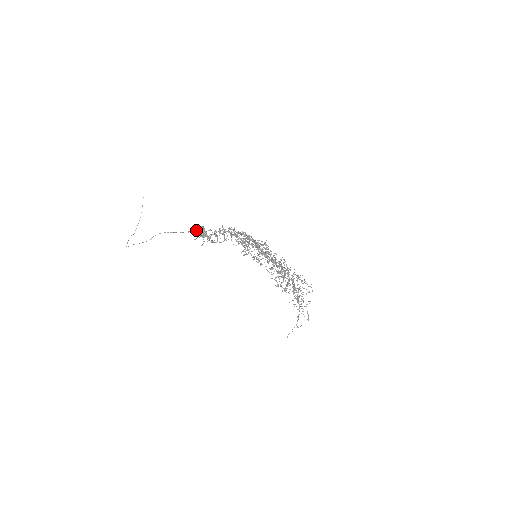
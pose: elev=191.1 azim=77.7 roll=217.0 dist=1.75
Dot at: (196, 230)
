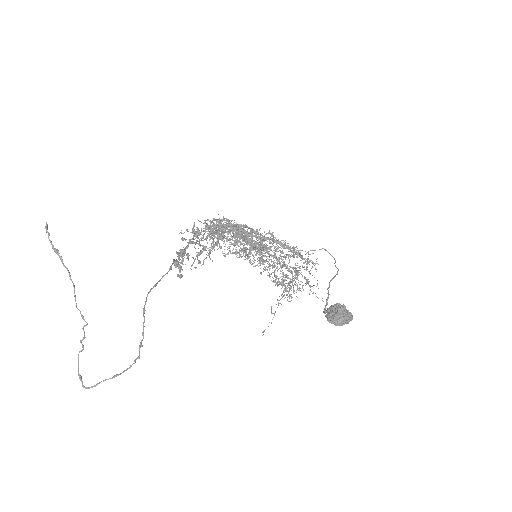
Dot at: (346, 323)
